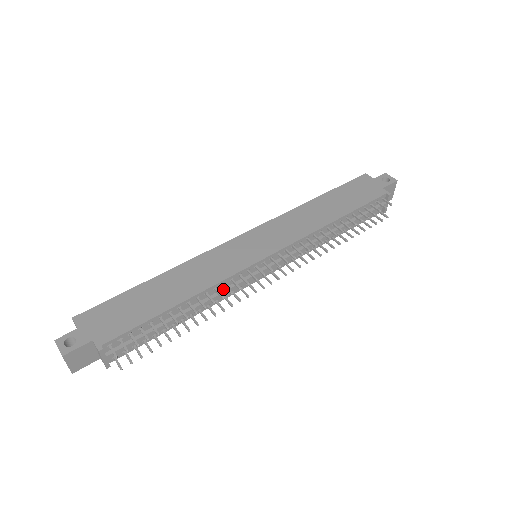
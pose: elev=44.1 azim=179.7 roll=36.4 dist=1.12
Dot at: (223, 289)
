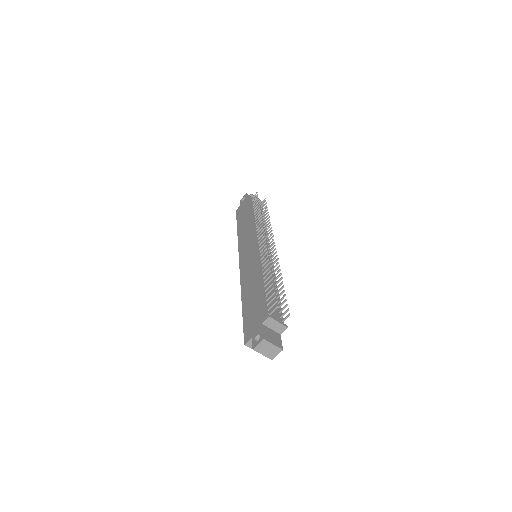
Dot at: occluded
